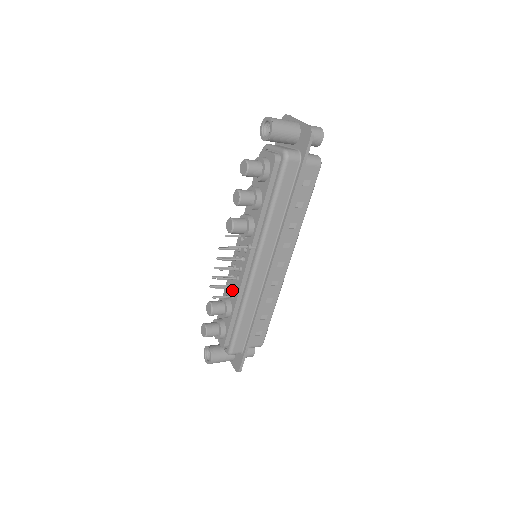
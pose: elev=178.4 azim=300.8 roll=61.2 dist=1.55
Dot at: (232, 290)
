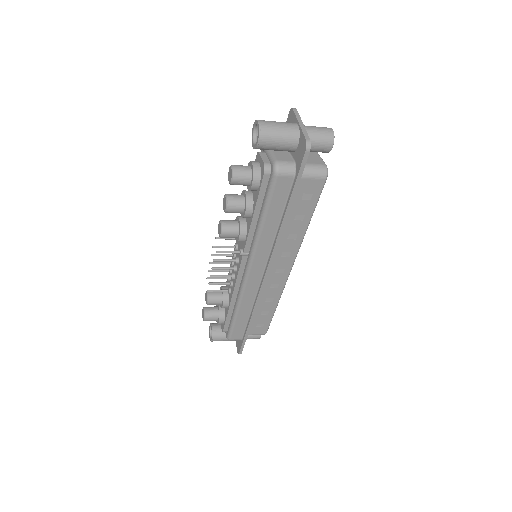
Dot at: occluded
